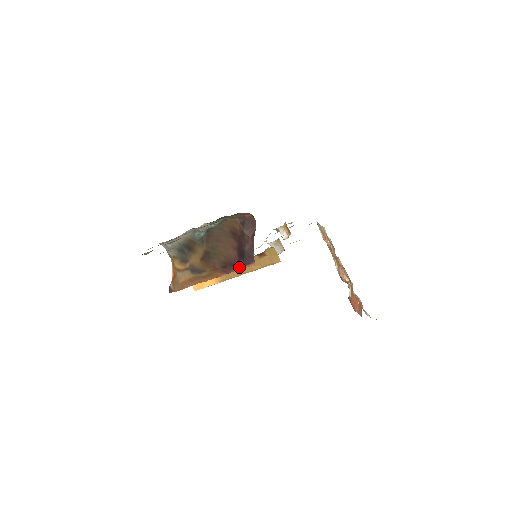
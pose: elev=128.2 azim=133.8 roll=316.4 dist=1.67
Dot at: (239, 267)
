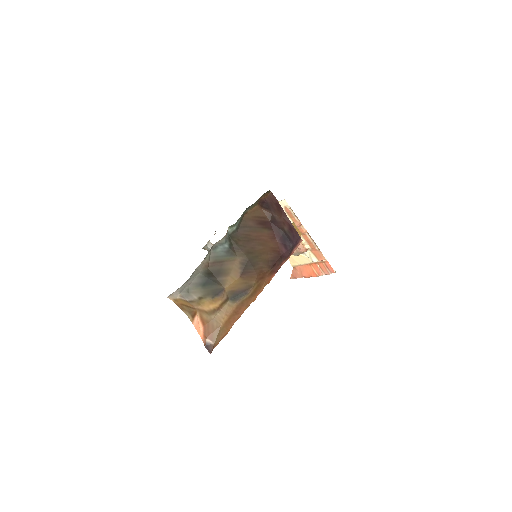
Dot at: (288, 255)
